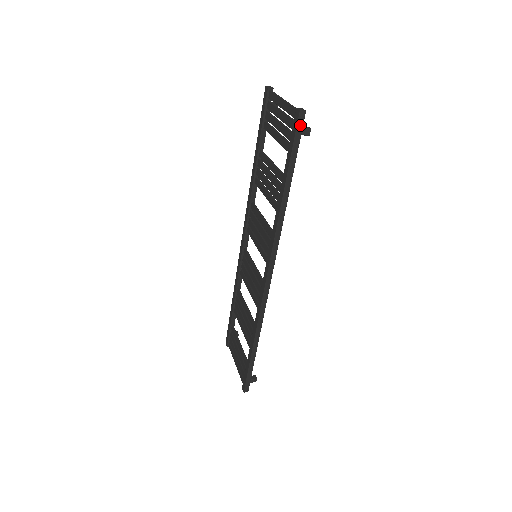
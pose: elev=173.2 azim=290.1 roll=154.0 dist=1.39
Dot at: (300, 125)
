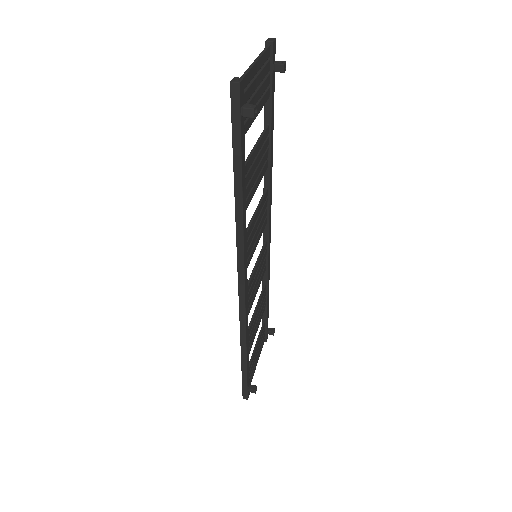
Dot at: (235, 102)
